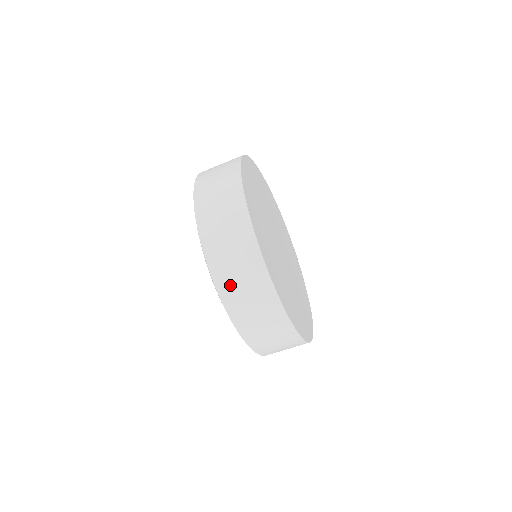
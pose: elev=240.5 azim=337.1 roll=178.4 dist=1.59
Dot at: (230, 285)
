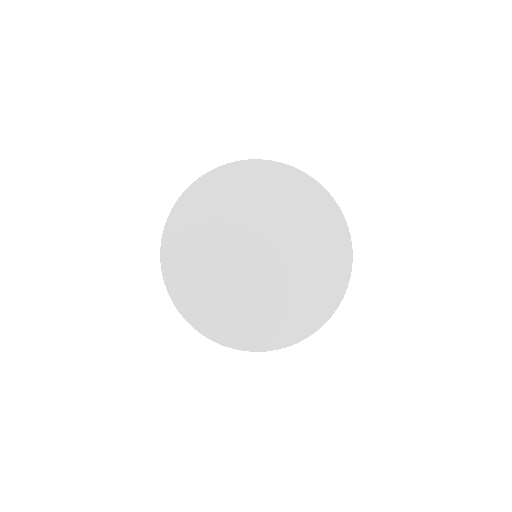
Dot at: occluded
